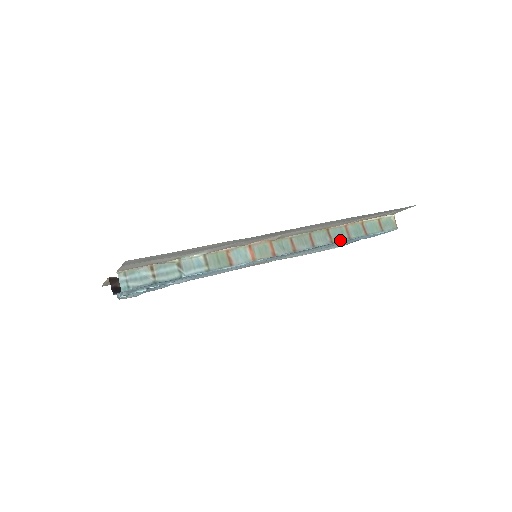
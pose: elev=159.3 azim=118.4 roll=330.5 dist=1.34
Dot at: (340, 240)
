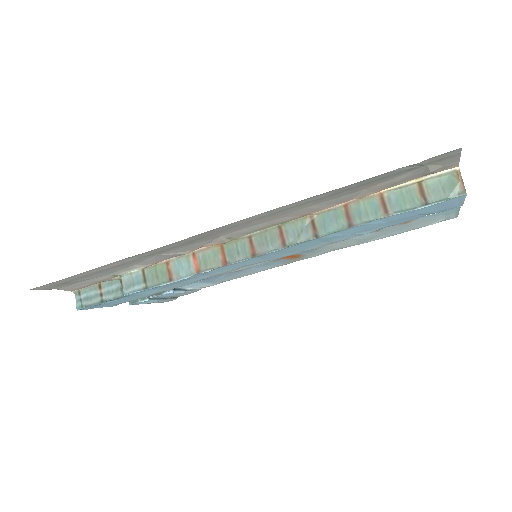
Dot at: (331, 231)
